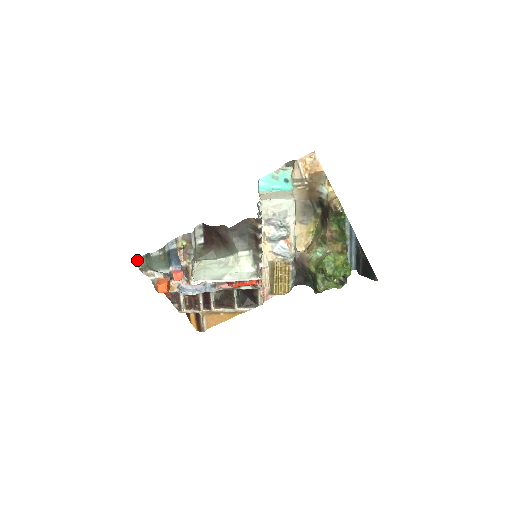
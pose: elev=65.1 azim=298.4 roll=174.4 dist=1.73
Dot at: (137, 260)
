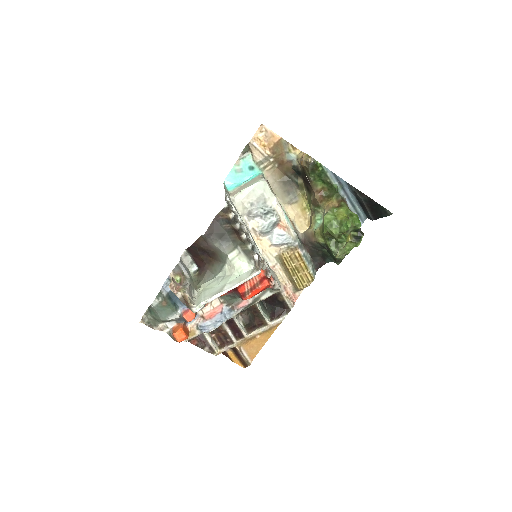
Dot at: (142, 319)
